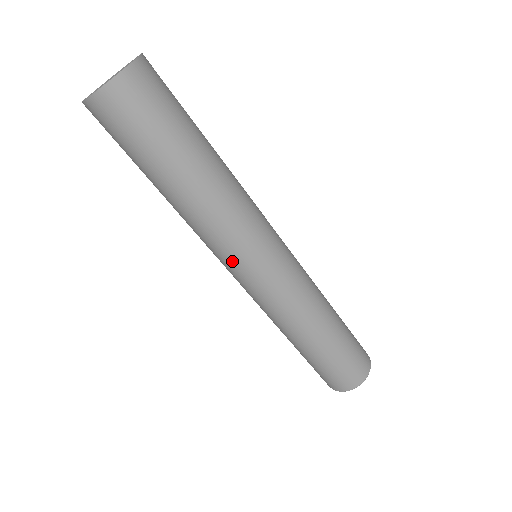
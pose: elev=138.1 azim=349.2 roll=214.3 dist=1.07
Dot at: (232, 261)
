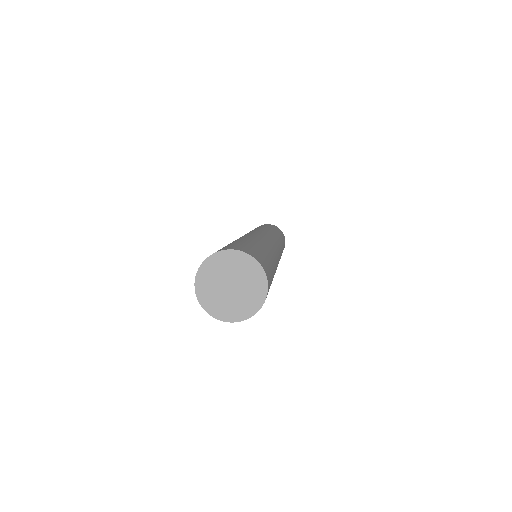
Dot at: occluded
